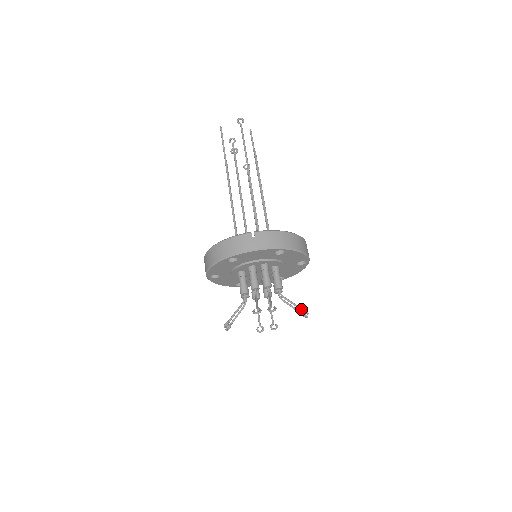
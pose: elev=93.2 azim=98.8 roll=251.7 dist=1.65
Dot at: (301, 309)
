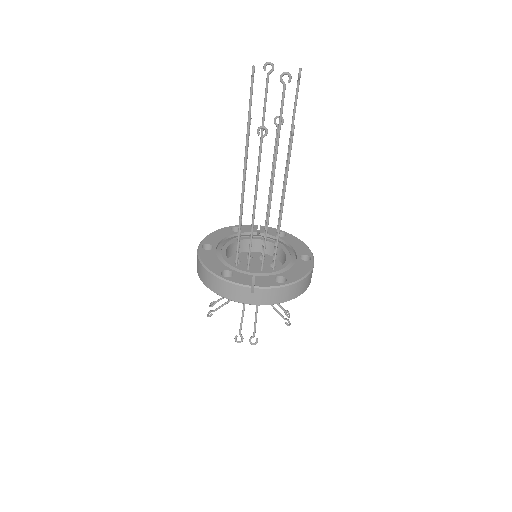
Dot at: occluded
